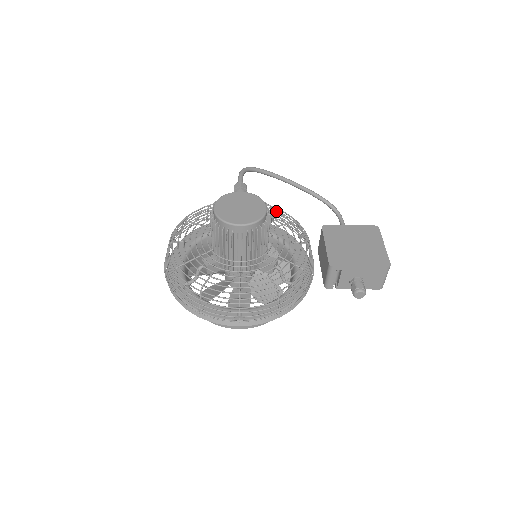
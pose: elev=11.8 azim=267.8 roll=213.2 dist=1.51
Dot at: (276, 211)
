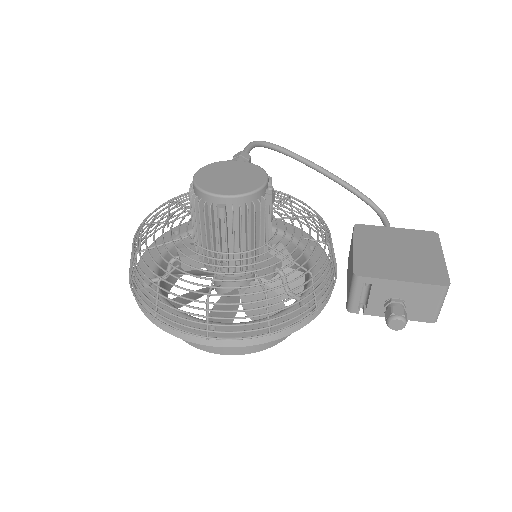
Dot at: (293, 201)
